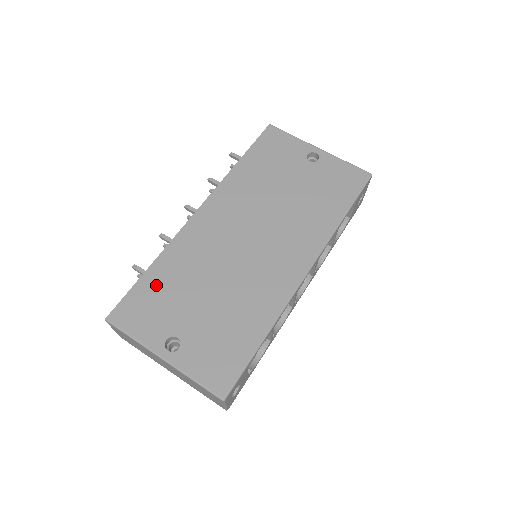
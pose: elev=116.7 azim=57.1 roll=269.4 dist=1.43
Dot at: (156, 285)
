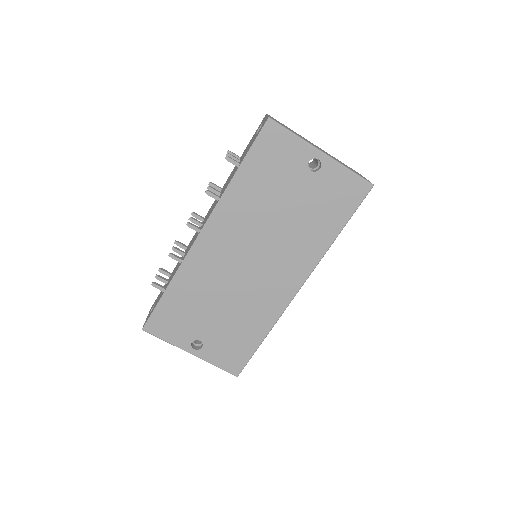
Dot at: (176, 303)
